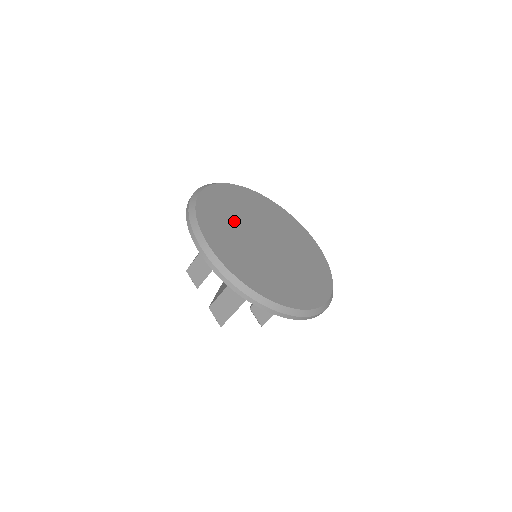
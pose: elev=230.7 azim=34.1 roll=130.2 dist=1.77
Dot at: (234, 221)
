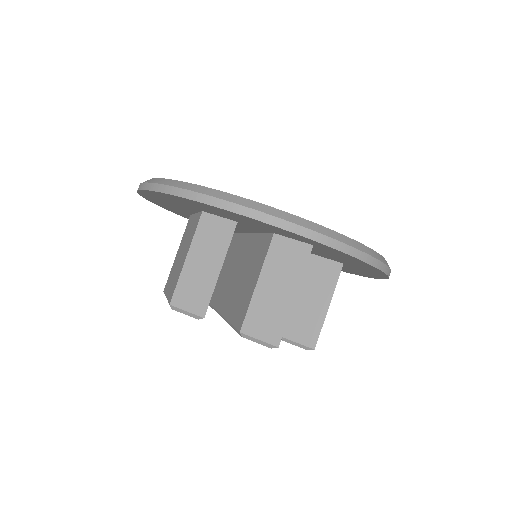
Dot at: occluded
